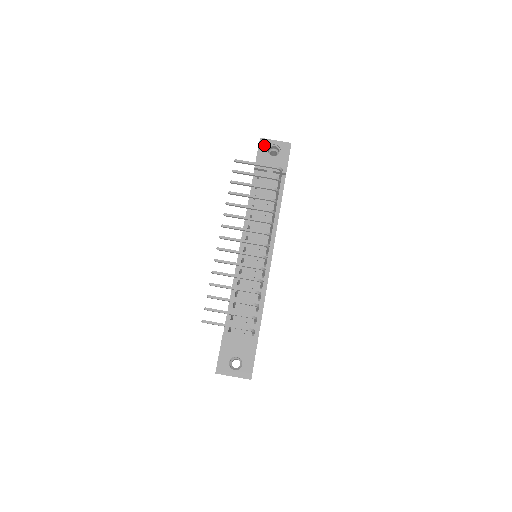
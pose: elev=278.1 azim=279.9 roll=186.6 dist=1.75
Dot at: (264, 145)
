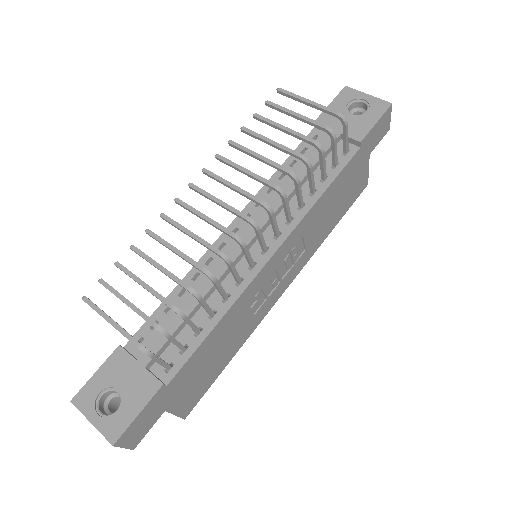
Dot at: (346, 96)
